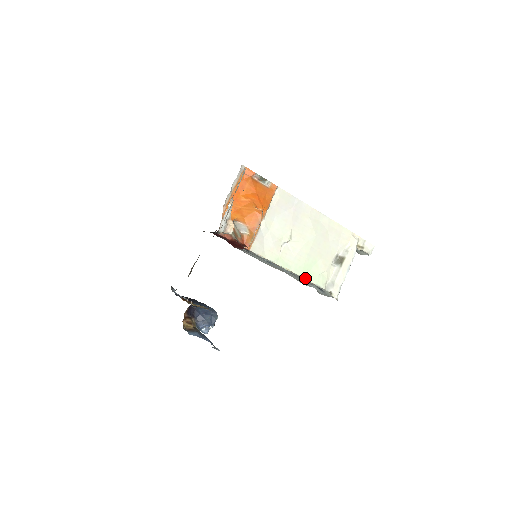
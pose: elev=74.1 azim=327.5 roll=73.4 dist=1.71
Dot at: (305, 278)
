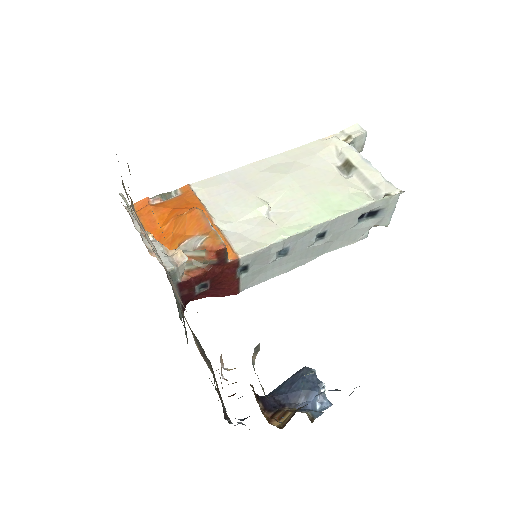
Dot at: (339, 215)
